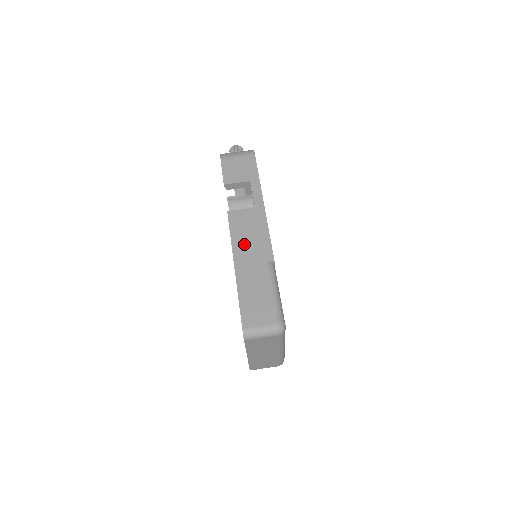
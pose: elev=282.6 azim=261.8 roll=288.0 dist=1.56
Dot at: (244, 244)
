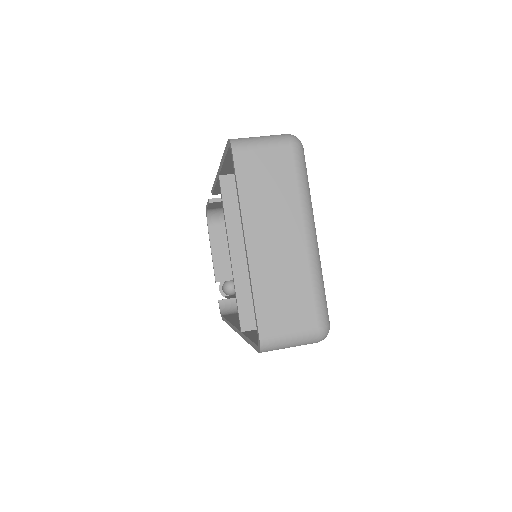
Dot at: occluded
